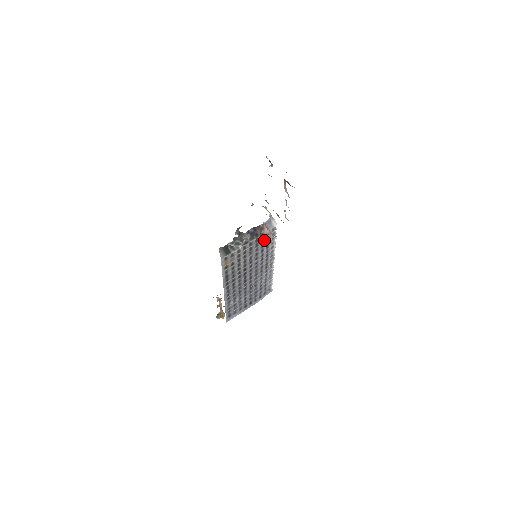
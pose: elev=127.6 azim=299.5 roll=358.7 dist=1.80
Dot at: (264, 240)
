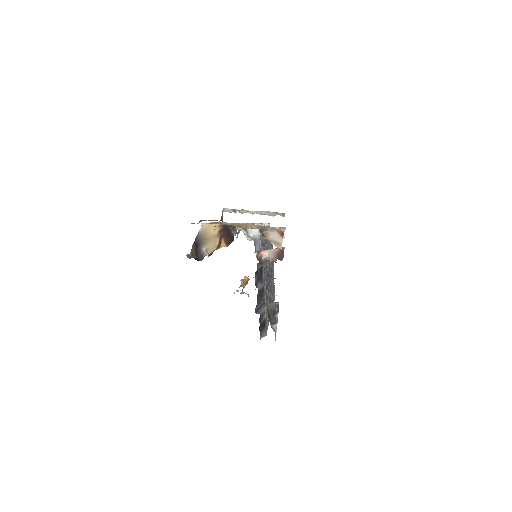
Dot at: occluded
